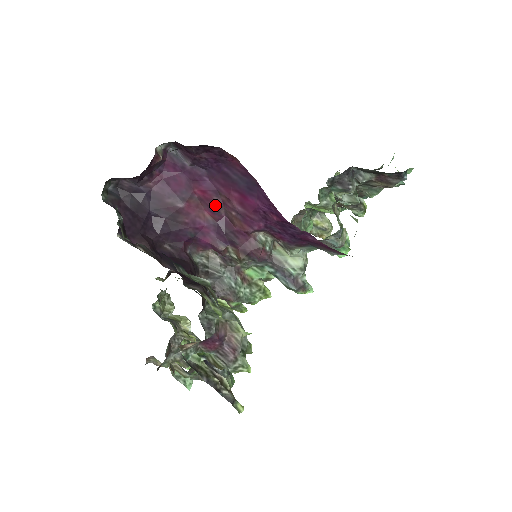
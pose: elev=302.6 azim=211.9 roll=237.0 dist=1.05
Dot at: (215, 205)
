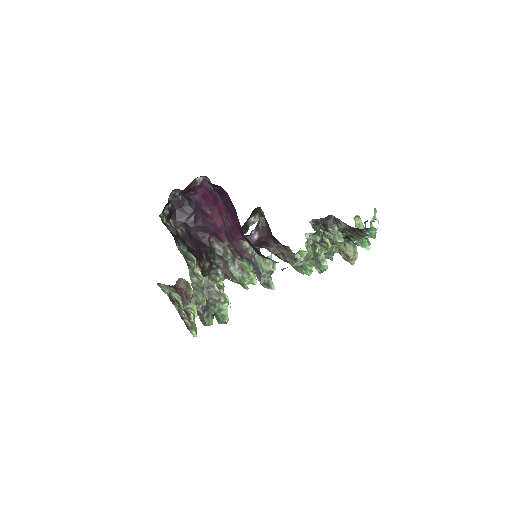
Dot at: (224, 217)
